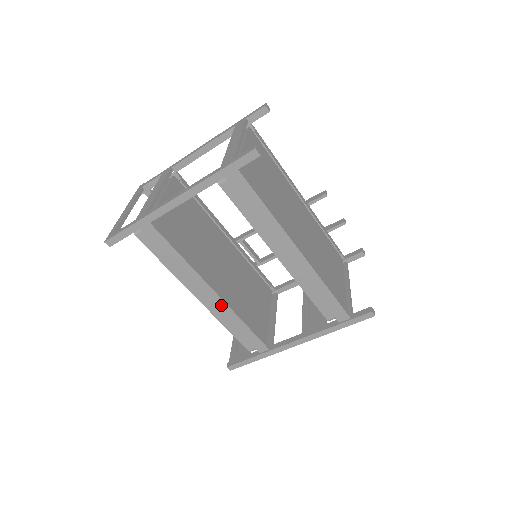
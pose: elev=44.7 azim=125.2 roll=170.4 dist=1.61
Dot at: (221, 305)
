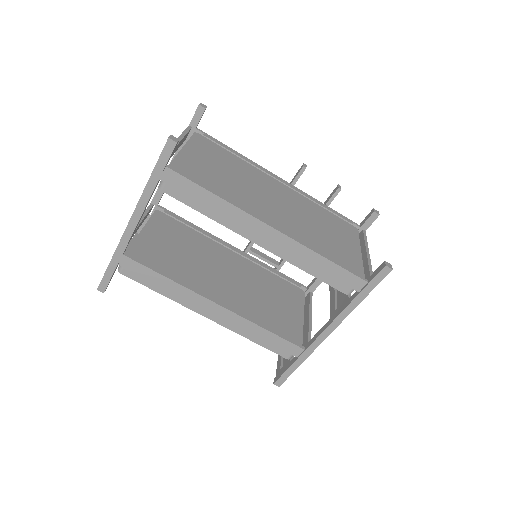
Dot at: (230, 316)
